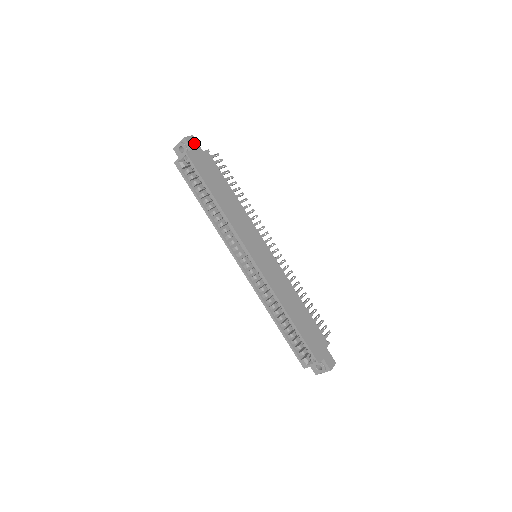
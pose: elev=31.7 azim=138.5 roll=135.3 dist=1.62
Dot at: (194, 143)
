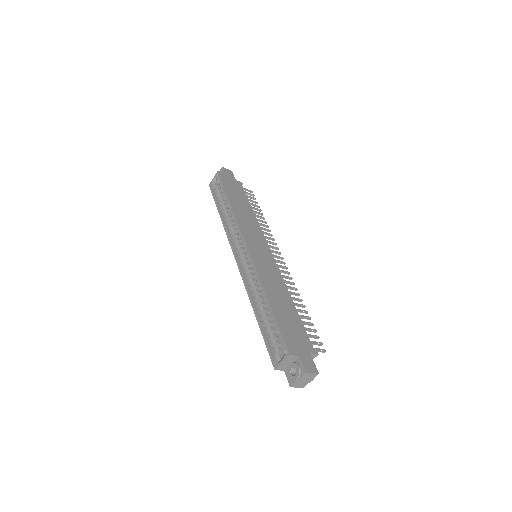
Dot at: (230, 173)
